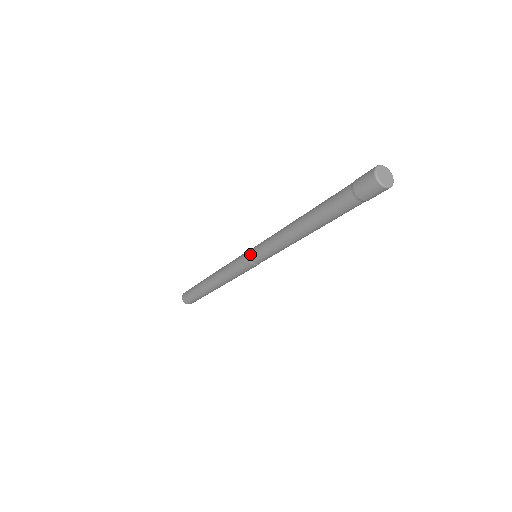
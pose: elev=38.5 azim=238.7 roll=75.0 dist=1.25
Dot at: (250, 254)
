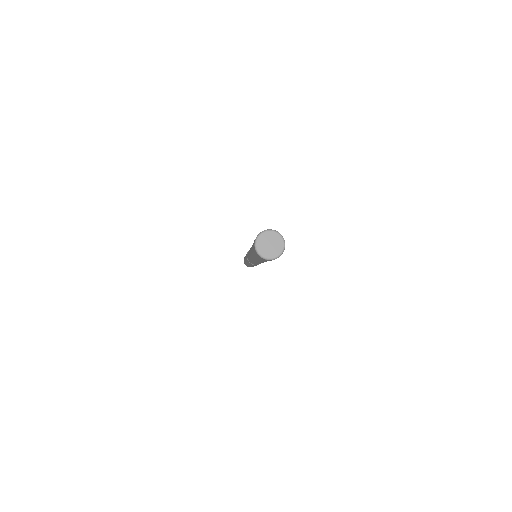
Dot at: (247, 258)
